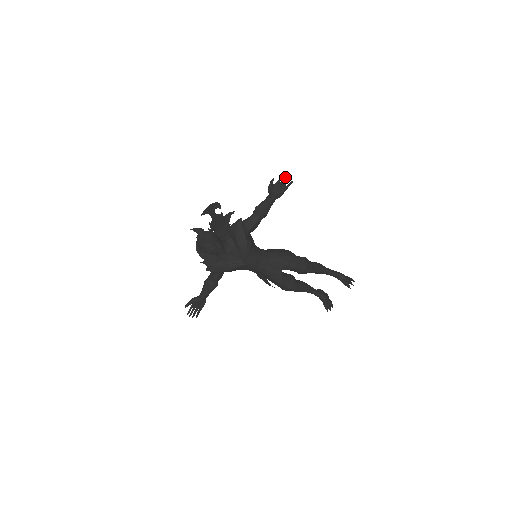
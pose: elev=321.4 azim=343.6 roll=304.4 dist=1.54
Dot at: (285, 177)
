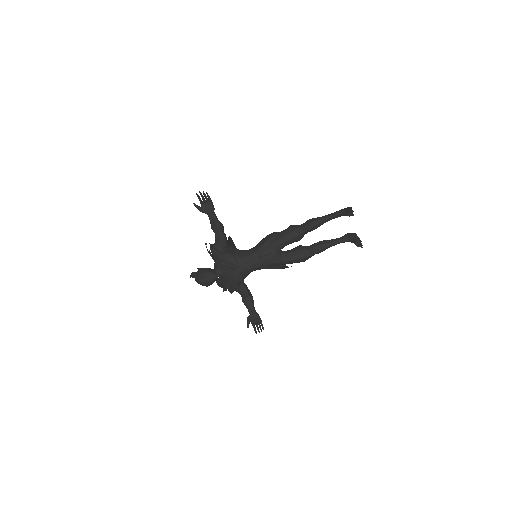
Dot at: occluded
